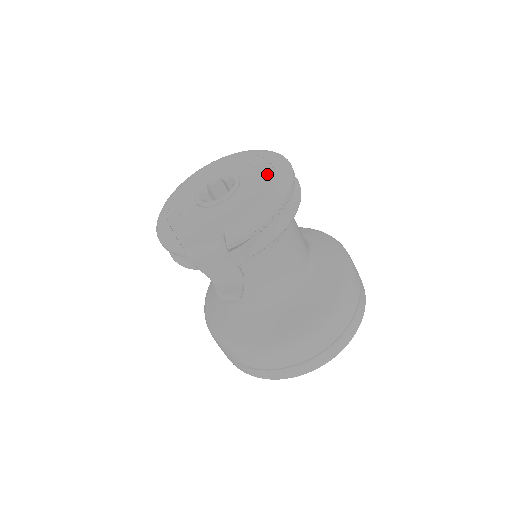
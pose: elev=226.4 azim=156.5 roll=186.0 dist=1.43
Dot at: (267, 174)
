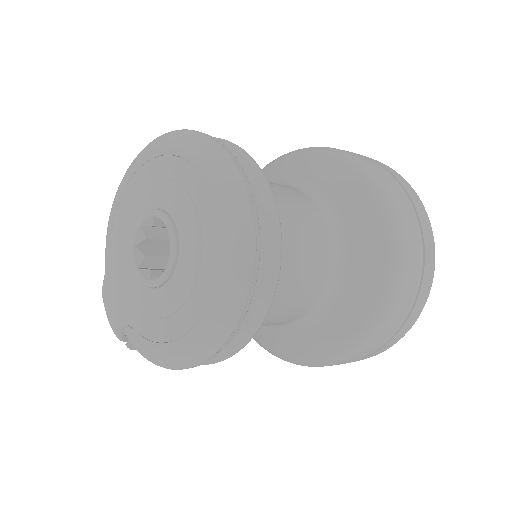
Dot at: (193, 311)
